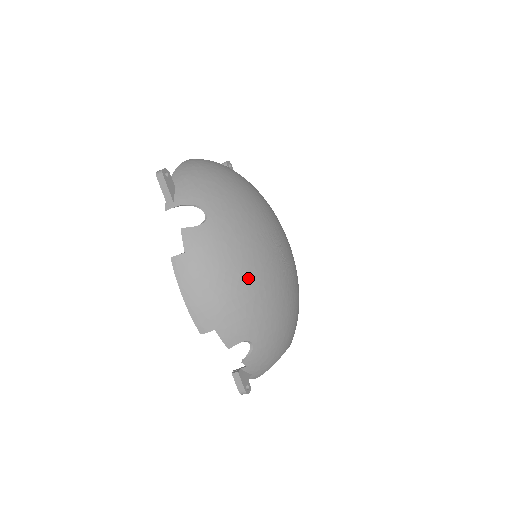
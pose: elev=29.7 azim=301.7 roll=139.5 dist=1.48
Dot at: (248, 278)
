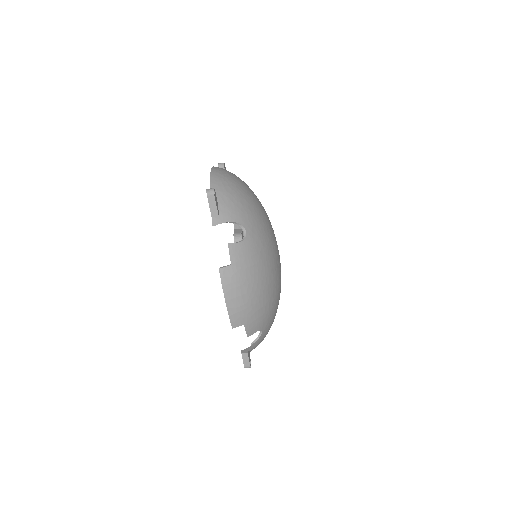
Dot at: (269, 283)
